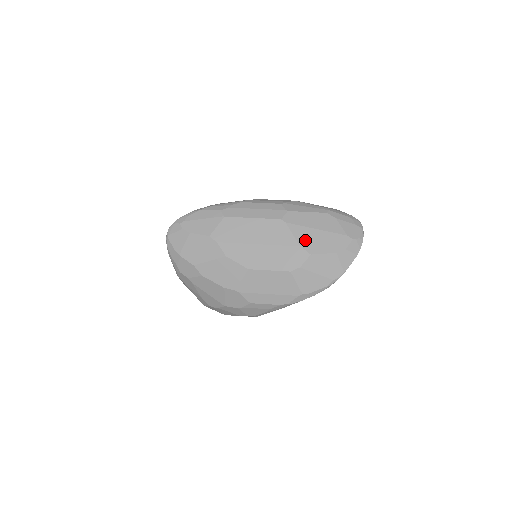
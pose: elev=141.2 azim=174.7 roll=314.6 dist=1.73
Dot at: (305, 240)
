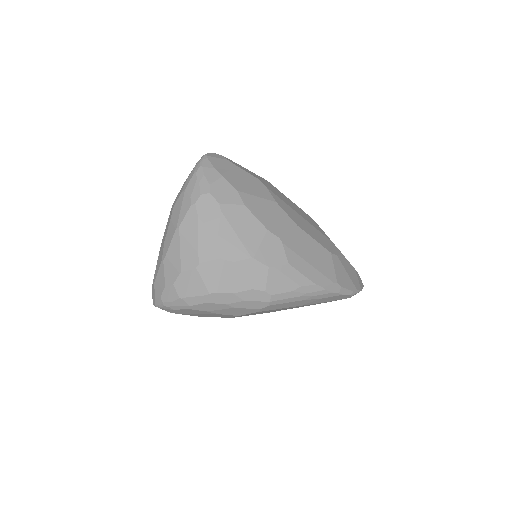
Dot at: occluded
